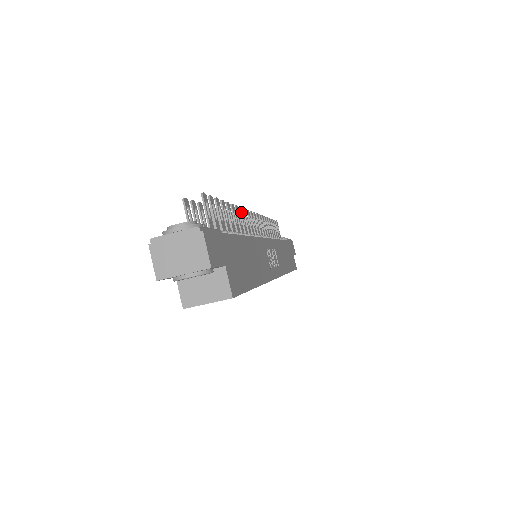
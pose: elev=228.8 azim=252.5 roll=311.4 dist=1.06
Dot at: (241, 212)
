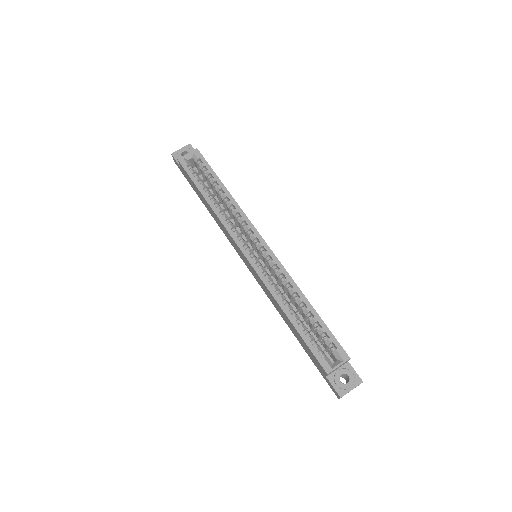
Dot at: occluded
